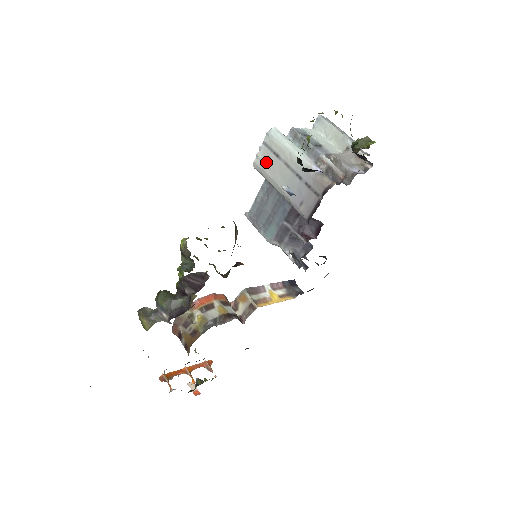
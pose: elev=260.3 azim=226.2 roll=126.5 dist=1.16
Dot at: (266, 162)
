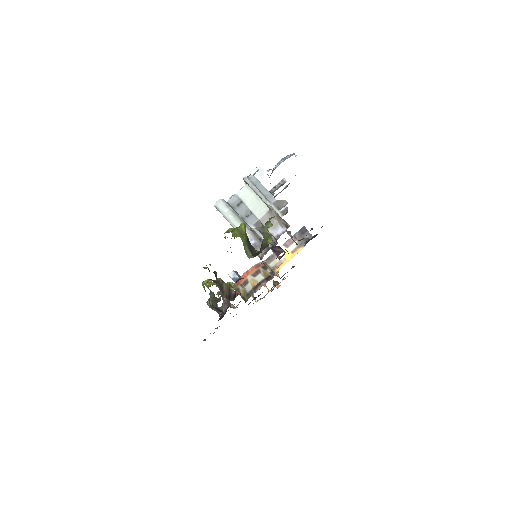
Dot at: occluded
